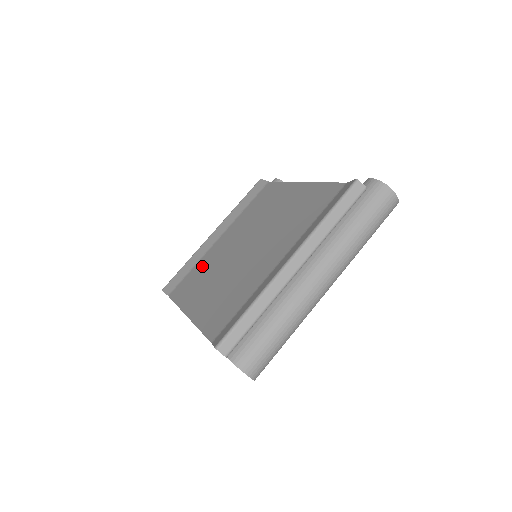
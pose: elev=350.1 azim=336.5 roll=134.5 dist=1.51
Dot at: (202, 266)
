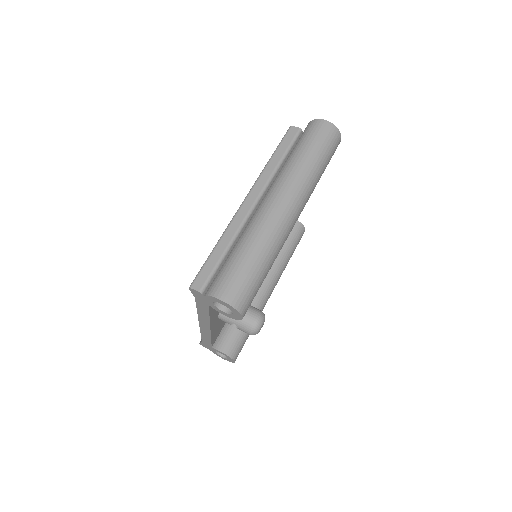
Dot at: occluded
